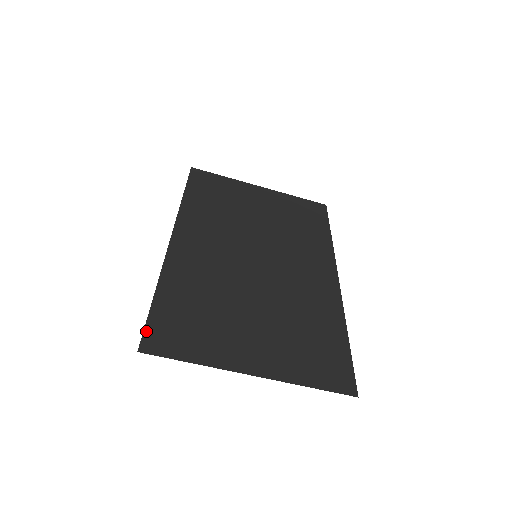
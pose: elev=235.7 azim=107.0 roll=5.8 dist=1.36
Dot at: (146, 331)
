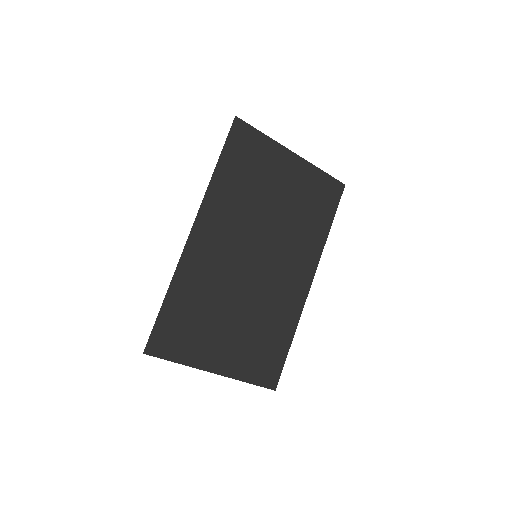
Dot at: (152, 335)
